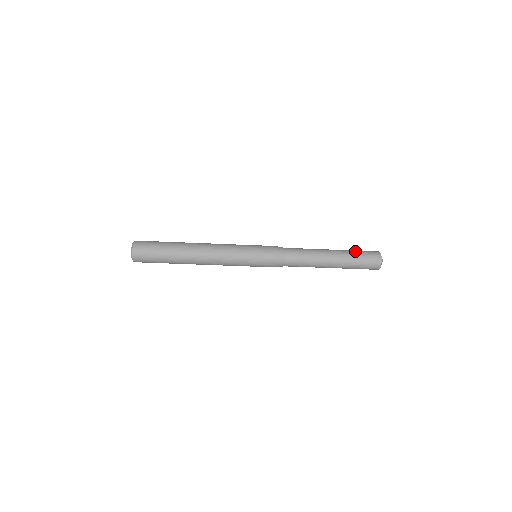
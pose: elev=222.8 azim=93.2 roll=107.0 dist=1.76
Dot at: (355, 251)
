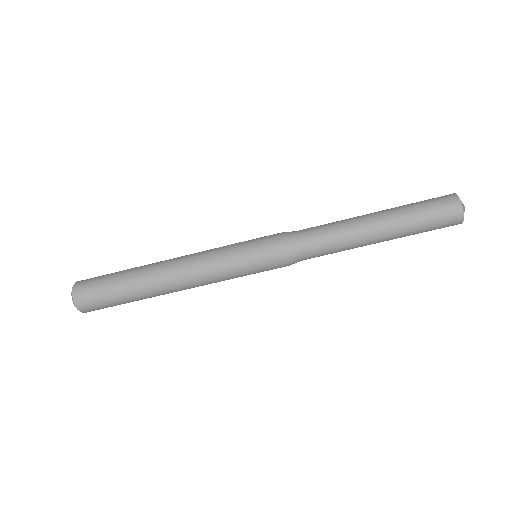
Dot at: (413, 205)
